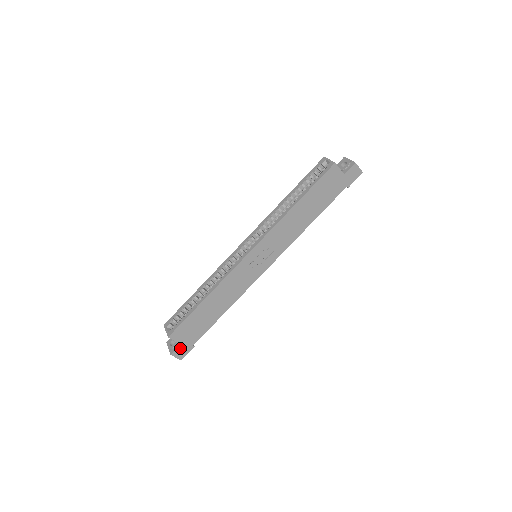
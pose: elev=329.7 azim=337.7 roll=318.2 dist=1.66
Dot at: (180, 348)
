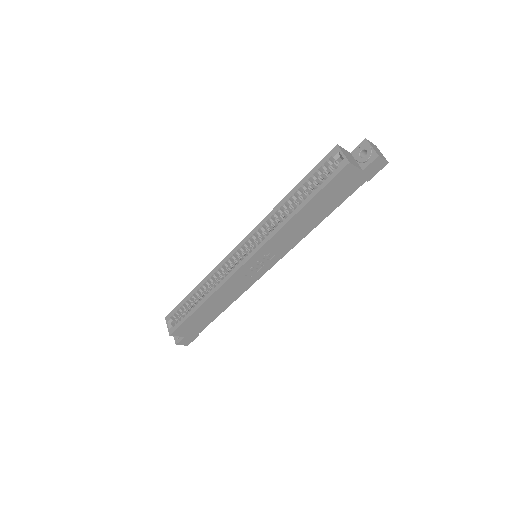
Dot at: (184, 339)
